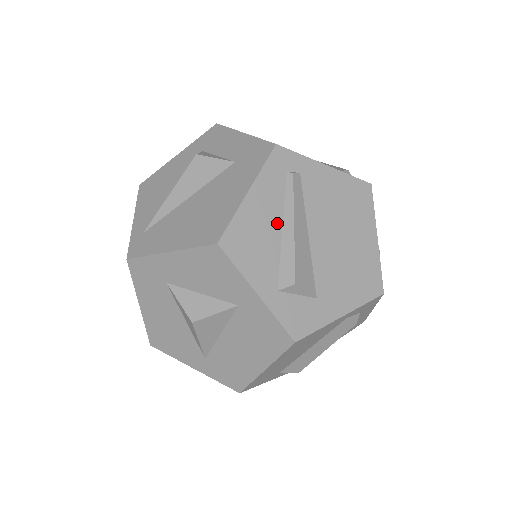
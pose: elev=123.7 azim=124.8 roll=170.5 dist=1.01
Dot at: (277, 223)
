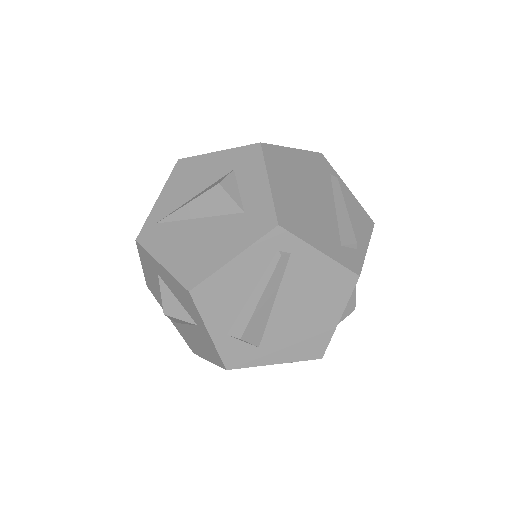
Dot at: (249, 288)
